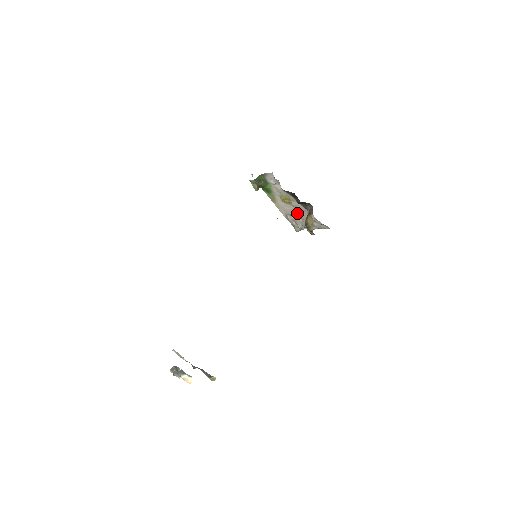
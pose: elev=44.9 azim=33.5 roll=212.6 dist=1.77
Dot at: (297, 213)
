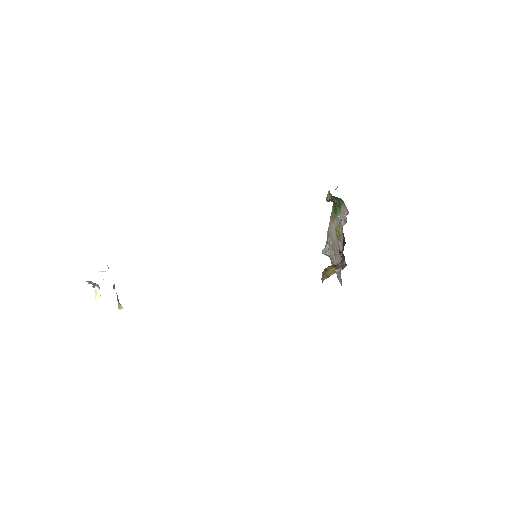
Dot at: (335, 248)
